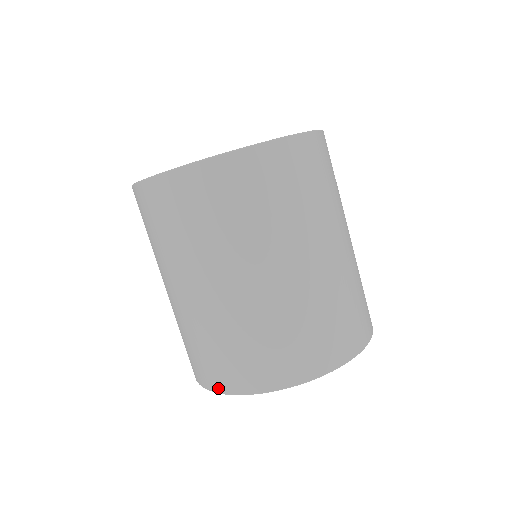
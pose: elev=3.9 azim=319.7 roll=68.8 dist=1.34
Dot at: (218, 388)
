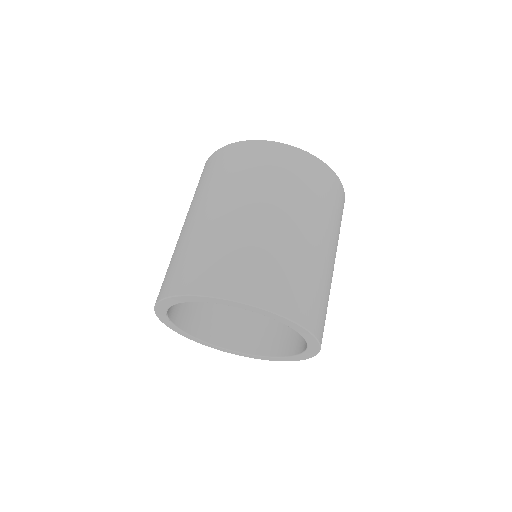
Dot at: (214, 291)
